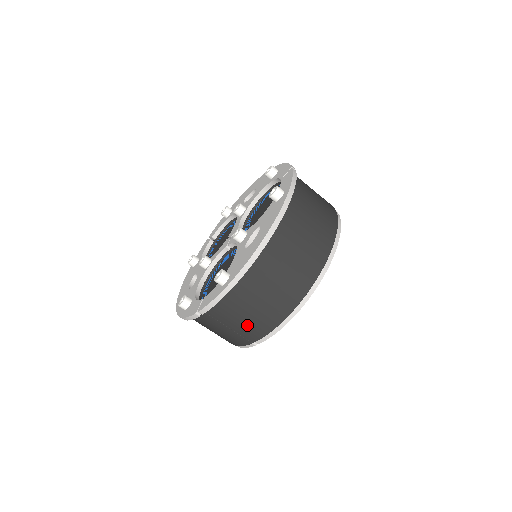
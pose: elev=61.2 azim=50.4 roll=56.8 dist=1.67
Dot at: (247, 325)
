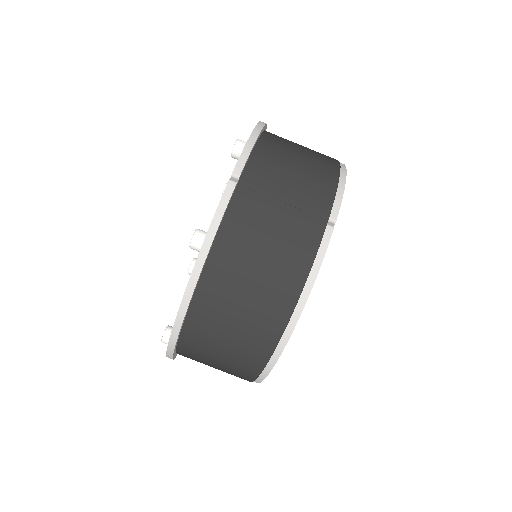
Dot at: (304, 185)
